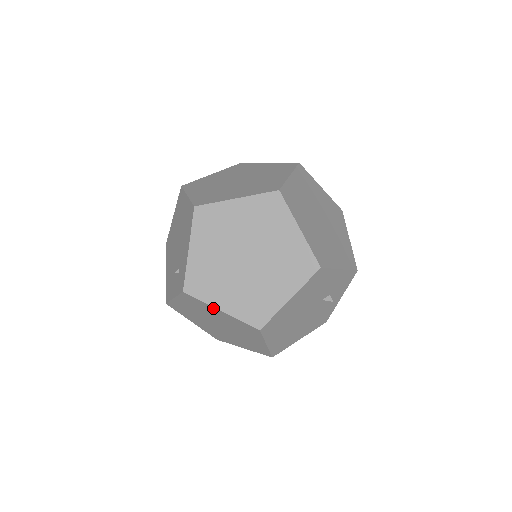
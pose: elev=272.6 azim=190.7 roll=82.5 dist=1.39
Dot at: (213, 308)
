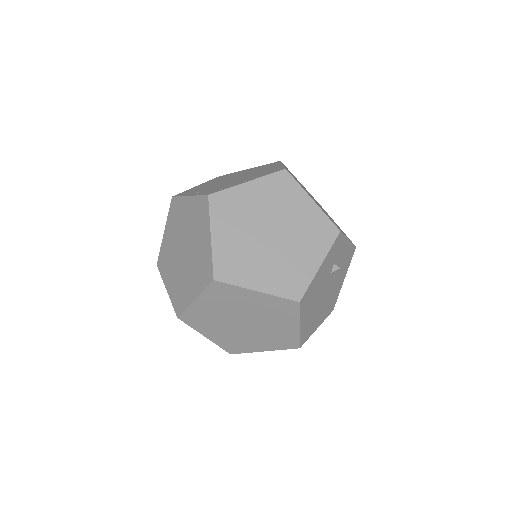
Dot at: (258, 350)
